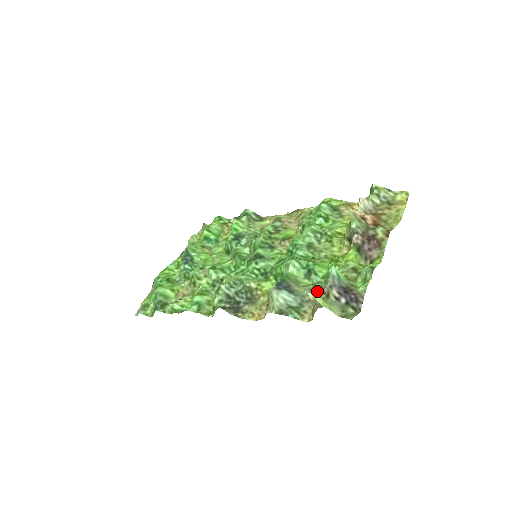
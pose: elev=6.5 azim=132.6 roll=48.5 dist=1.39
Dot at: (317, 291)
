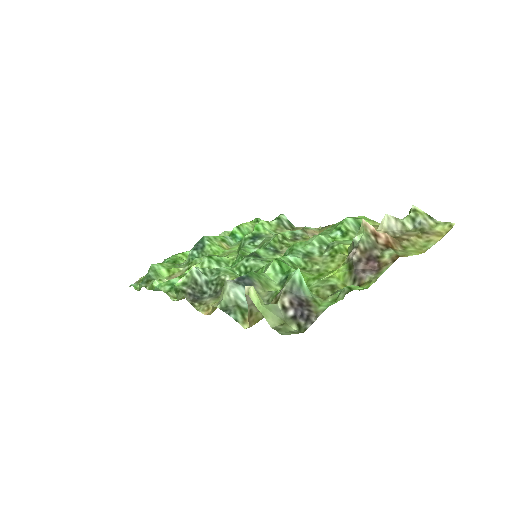
Dot at: occluded
